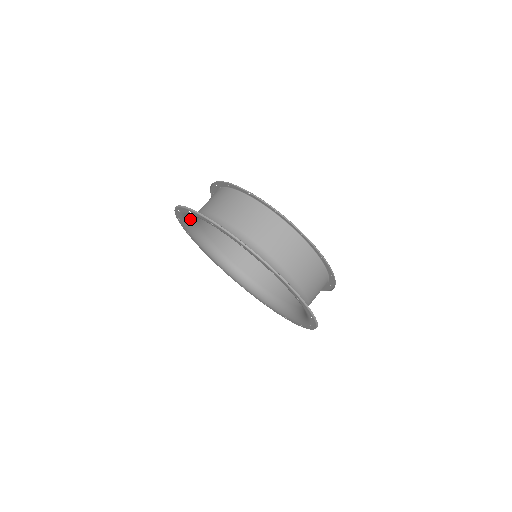
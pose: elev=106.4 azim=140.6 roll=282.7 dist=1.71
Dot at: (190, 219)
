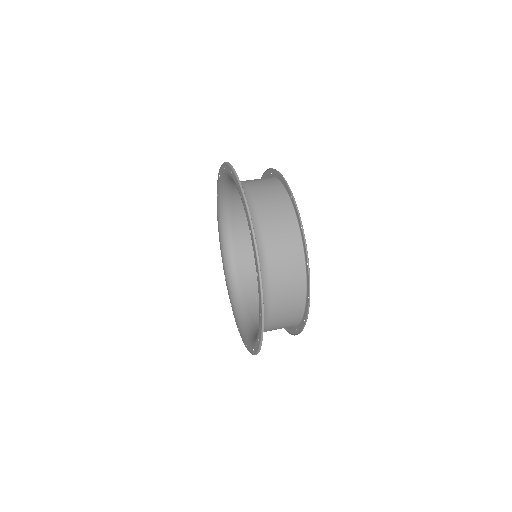
Dot at: (225, 196)
